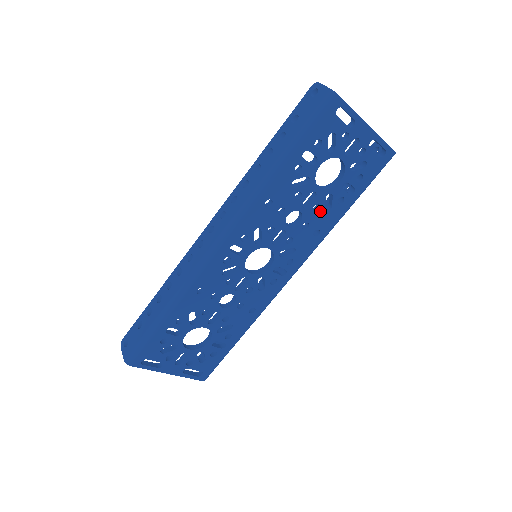
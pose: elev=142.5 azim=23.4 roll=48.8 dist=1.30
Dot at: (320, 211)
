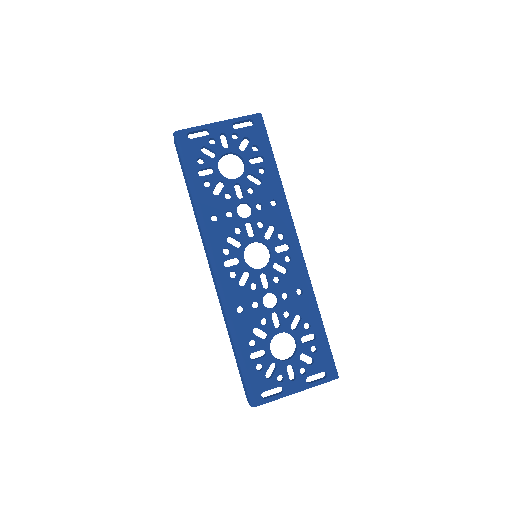
Dot at: (256, 189)
